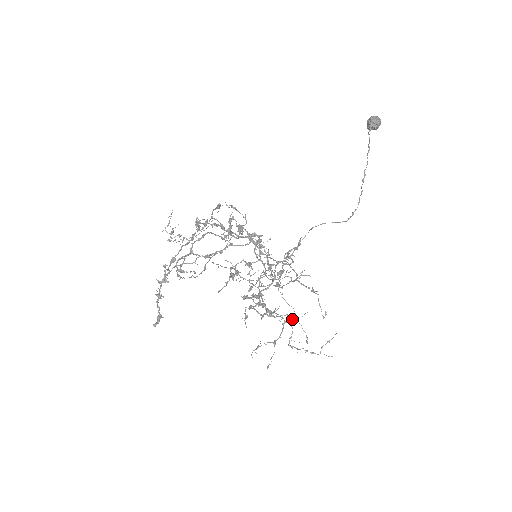
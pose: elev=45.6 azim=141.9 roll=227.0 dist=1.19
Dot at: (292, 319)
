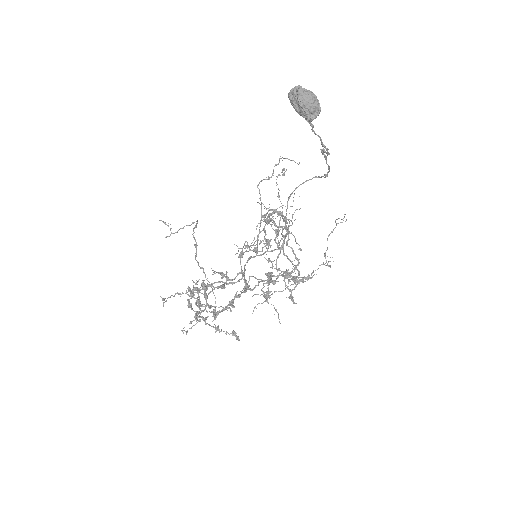
Dot at: occluded
